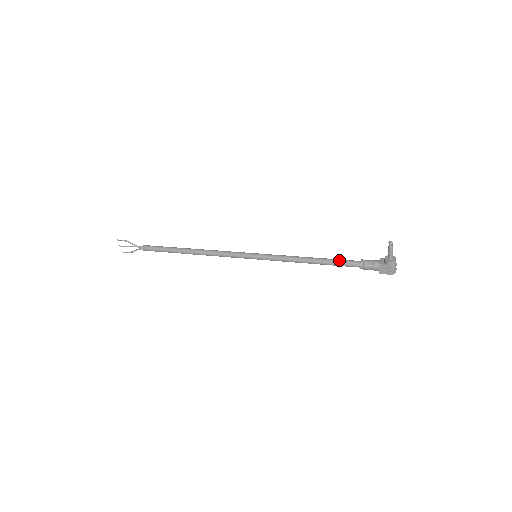
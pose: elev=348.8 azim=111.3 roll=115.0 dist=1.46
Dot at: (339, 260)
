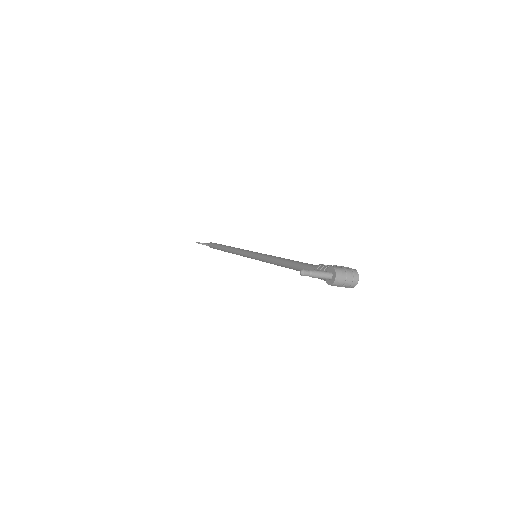
Dot at: (300, 268)
